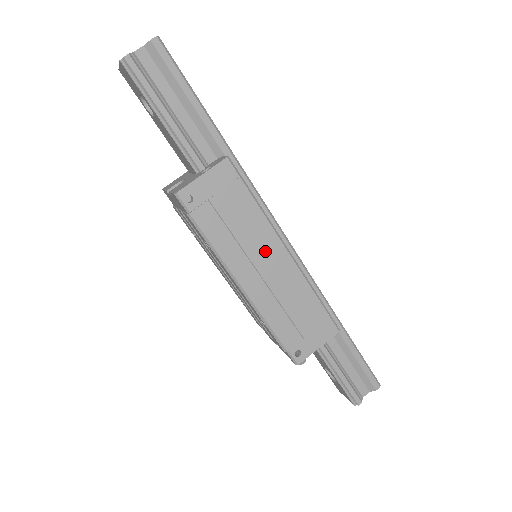
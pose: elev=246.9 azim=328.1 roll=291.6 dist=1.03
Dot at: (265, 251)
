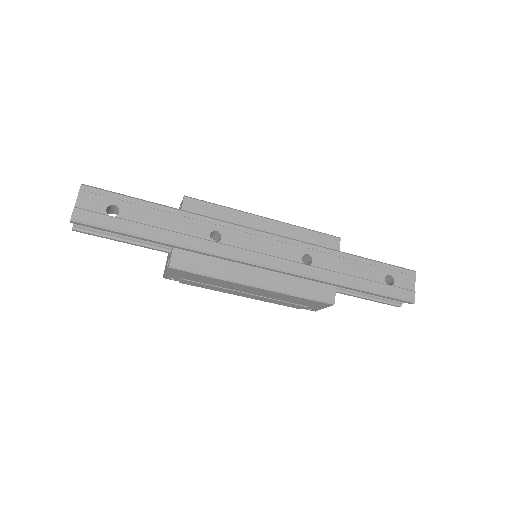
Dot at: (240, 288)
